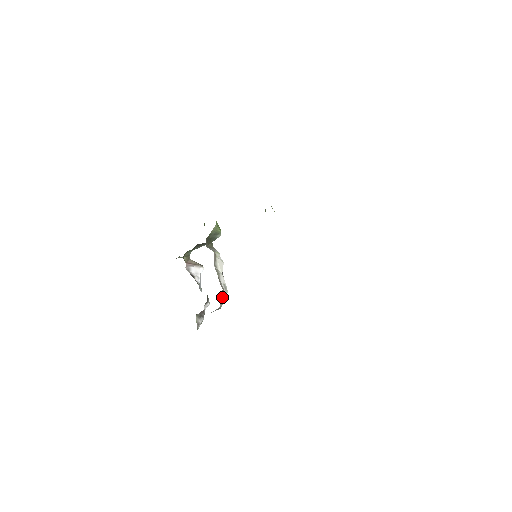
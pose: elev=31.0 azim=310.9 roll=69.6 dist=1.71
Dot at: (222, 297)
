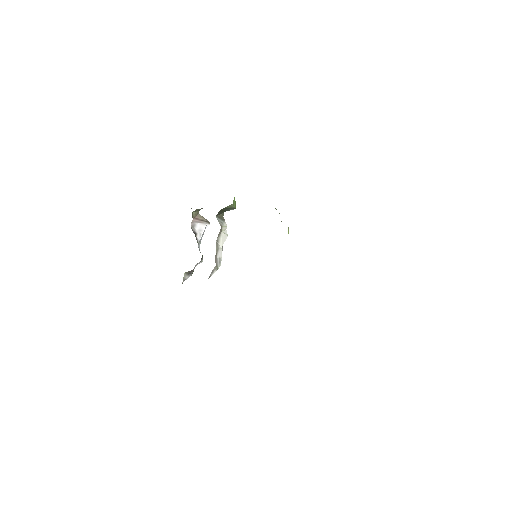
Dot at: (213, 271)
